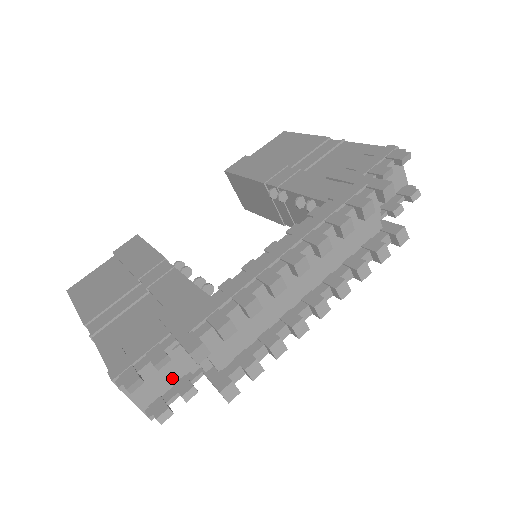
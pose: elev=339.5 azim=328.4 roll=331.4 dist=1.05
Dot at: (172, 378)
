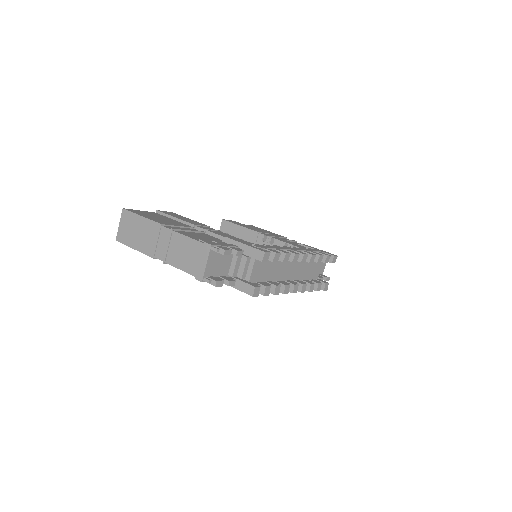
Dot at: (222, 272)
